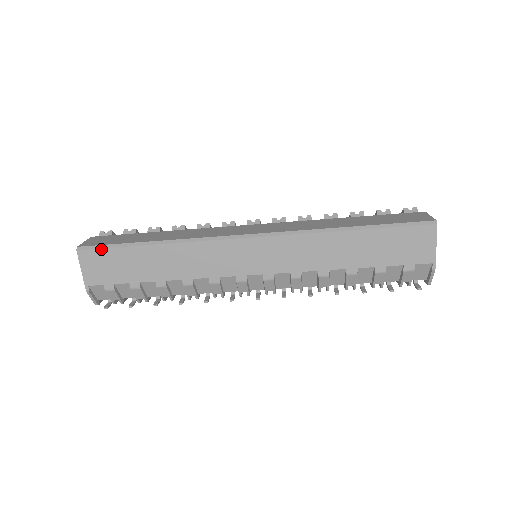
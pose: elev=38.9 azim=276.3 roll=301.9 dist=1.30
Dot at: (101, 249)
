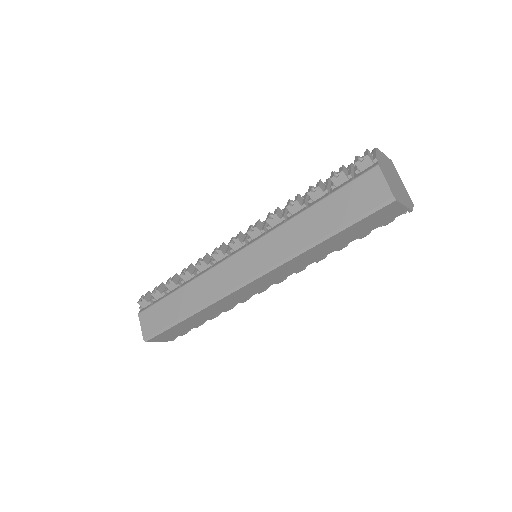
Dot at: (159, 335)
